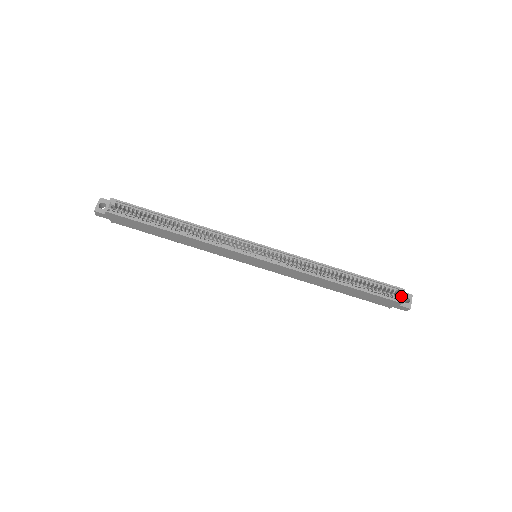
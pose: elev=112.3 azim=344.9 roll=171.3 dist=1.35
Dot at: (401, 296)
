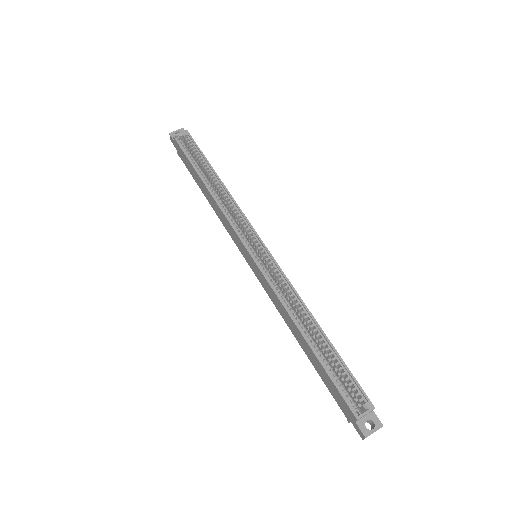
Dot at: (363, 411)
